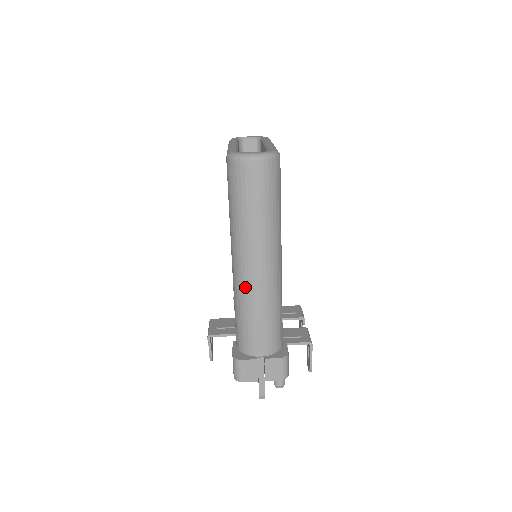
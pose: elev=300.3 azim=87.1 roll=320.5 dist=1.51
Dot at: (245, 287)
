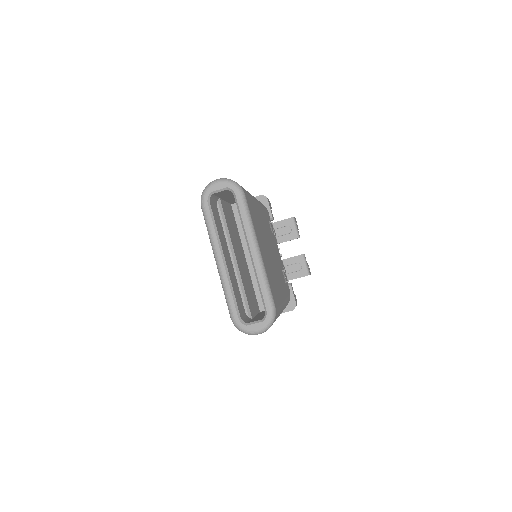
Dot at: occluded
